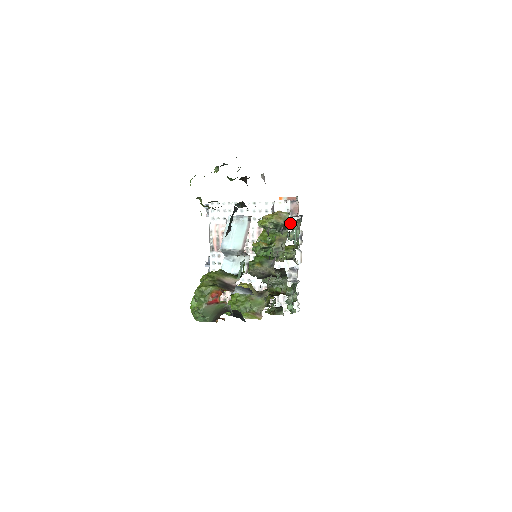
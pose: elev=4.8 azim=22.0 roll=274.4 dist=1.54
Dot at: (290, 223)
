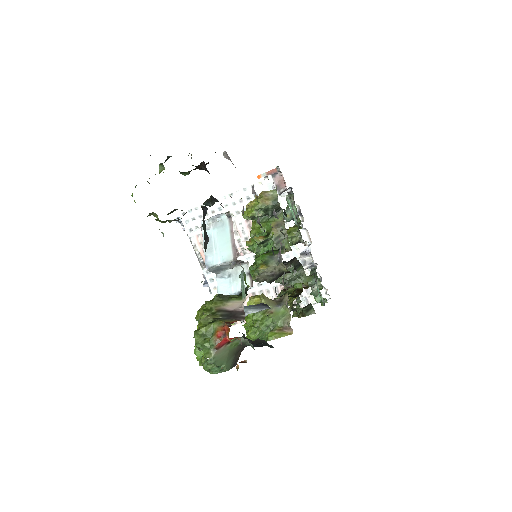
Dot at: (281, 201)
